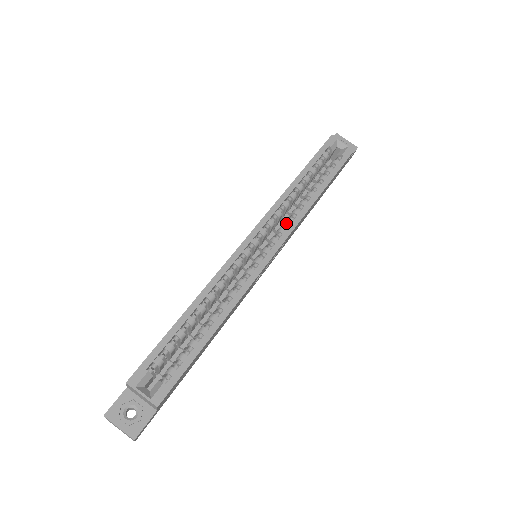
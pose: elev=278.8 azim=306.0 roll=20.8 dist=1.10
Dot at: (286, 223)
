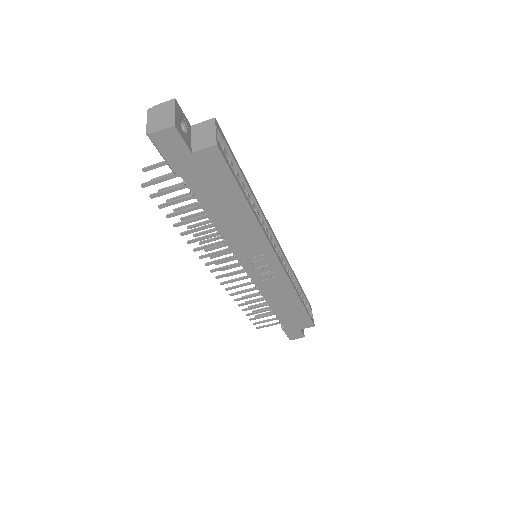
Dot at: occluded
